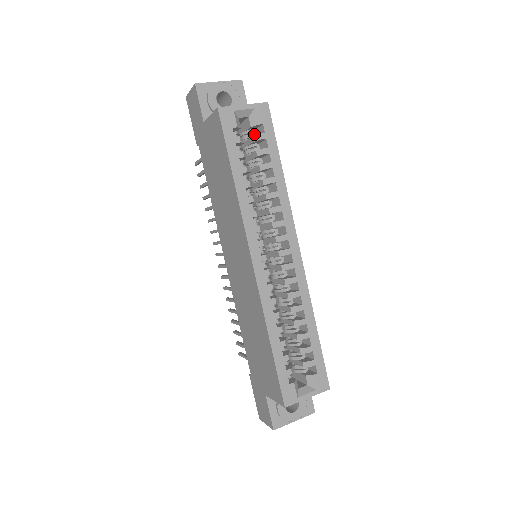
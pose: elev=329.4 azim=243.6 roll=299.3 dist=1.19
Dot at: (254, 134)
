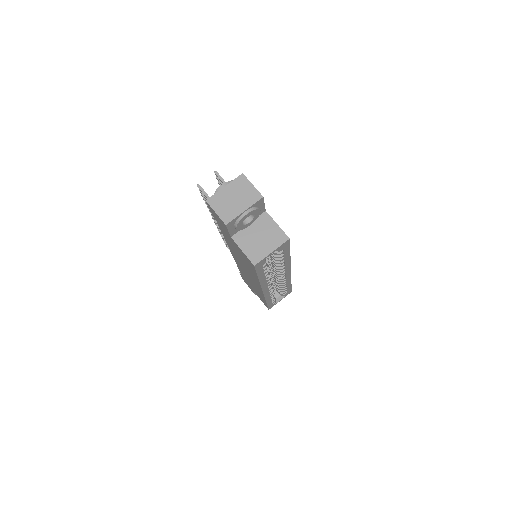
Dot at: occluded
